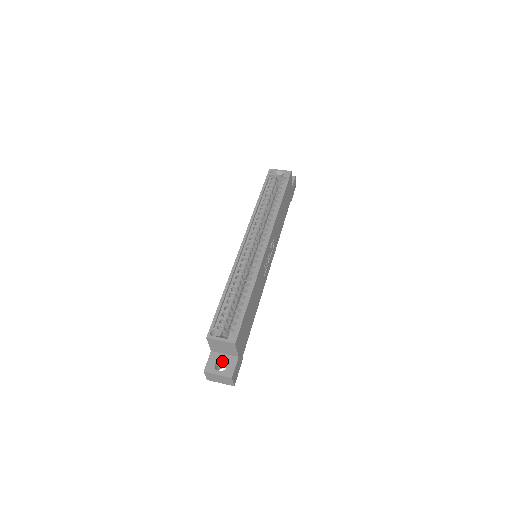
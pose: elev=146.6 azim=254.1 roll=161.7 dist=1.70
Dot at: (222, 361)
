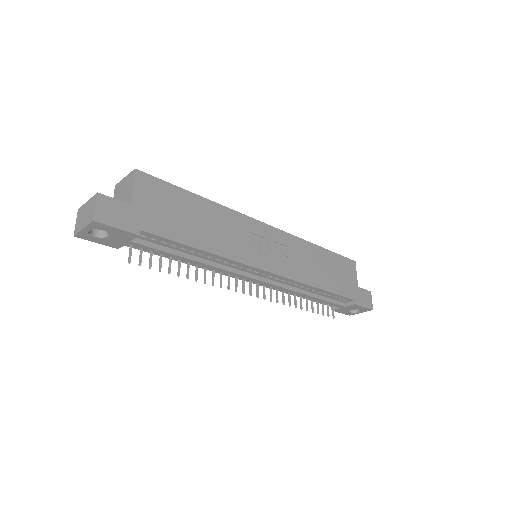
Dot at: occluded
